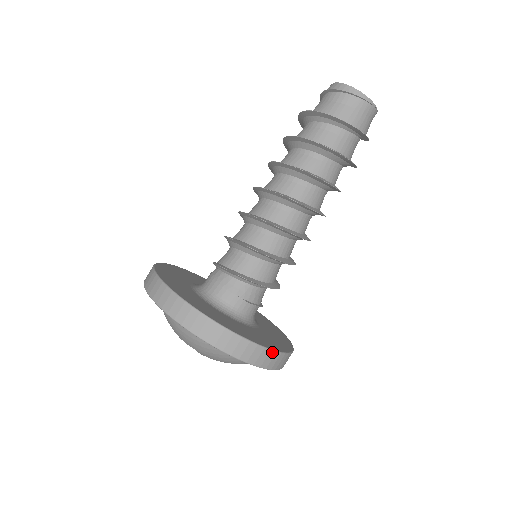
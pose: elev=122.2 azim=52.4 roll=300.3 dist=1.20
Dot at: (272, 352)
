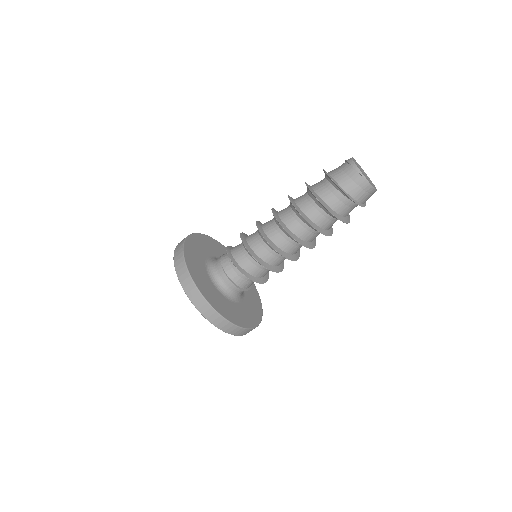
Dot at: (200, 295)
